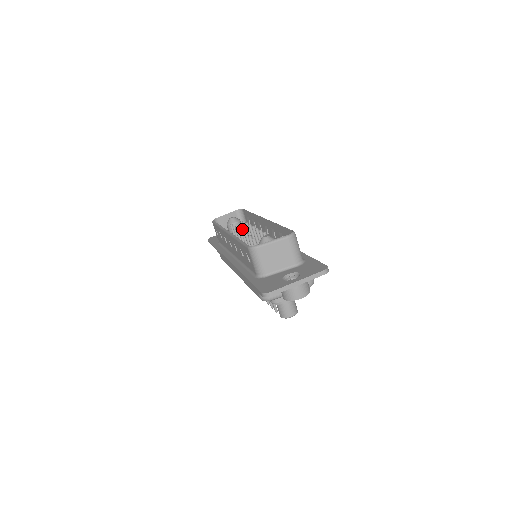
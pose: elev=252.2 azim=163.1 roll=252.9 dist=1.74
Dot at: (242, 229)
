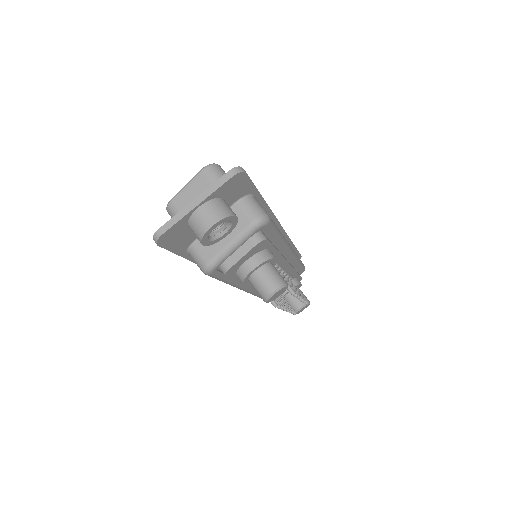
Dot at: occluded
